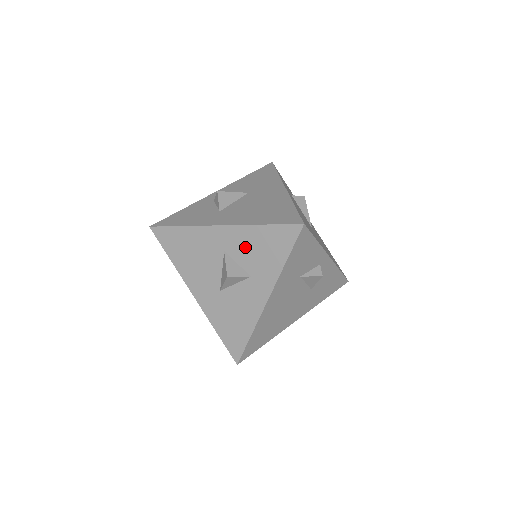
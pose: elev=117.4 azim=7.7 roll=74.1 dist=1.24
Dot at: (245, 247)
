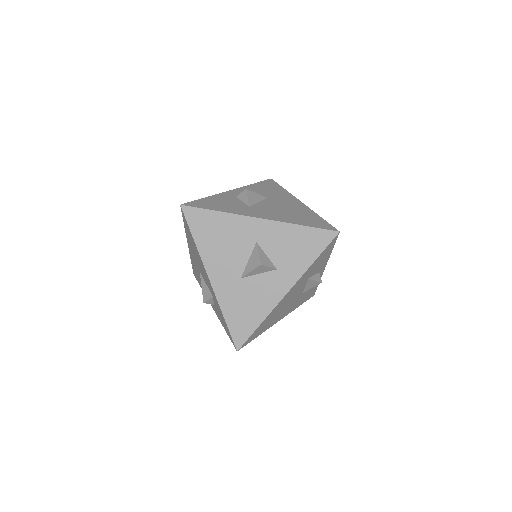
Dot at: (279, 242)
